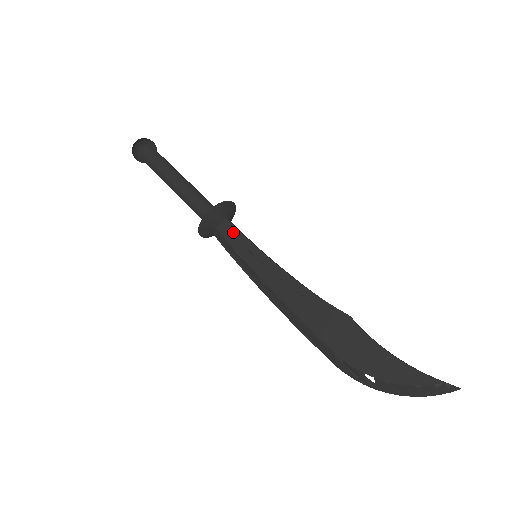
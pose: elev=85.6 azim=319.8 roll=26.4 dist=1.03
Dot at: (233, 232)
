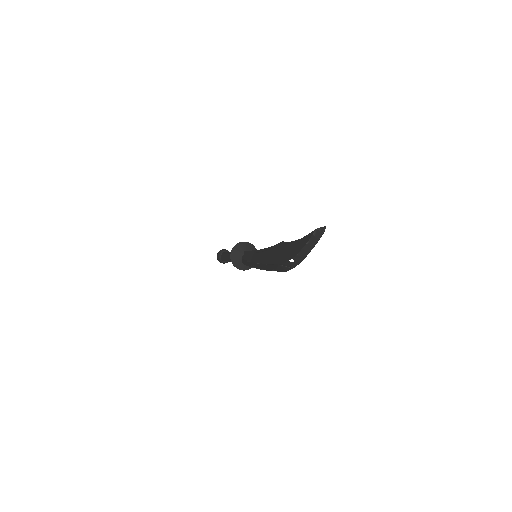
Dot at: (247, 254)
